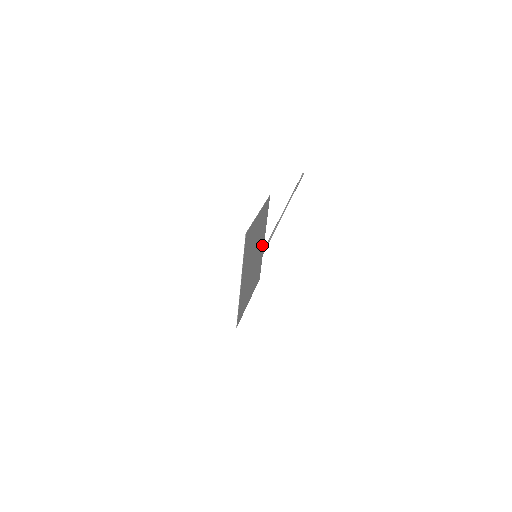
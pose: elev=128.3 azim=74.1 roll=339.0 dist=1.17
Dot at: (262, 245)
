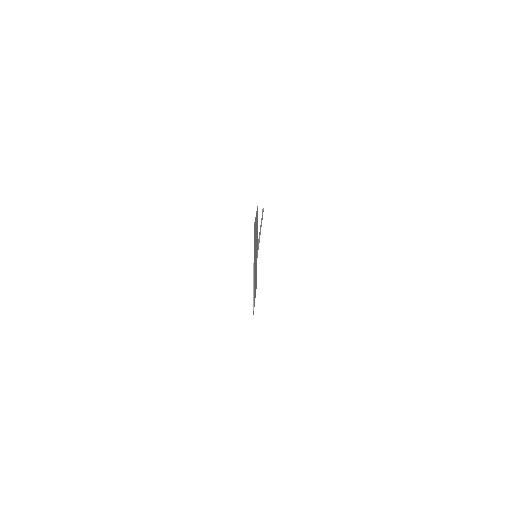
Dot at: occluded
